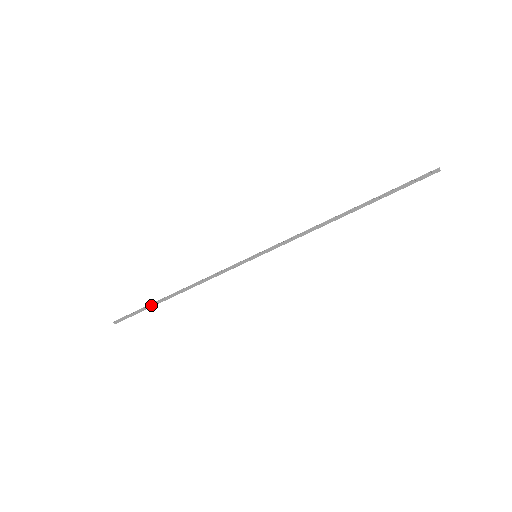
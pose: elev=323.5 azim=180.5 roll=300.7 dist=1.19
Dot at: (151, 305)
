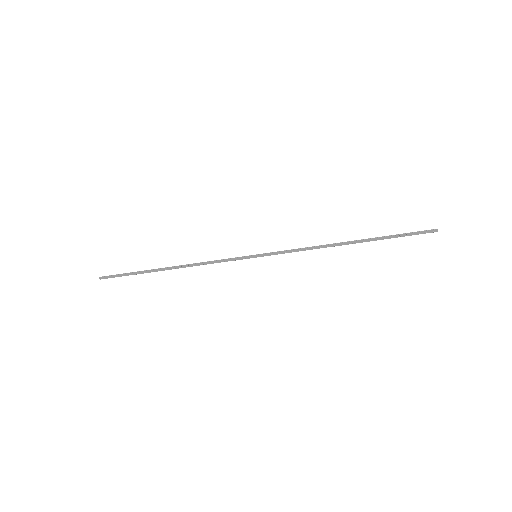
Dot at: (142, 272)
